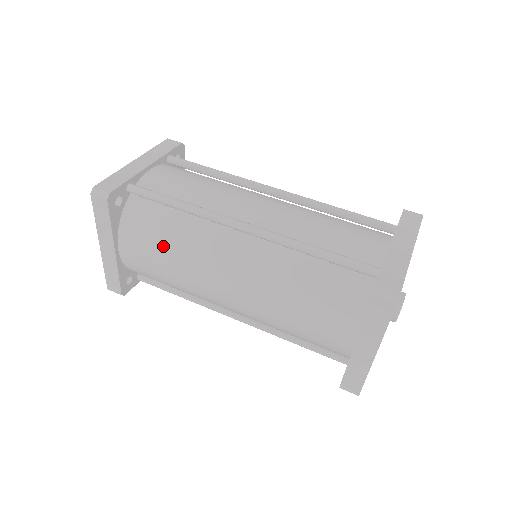
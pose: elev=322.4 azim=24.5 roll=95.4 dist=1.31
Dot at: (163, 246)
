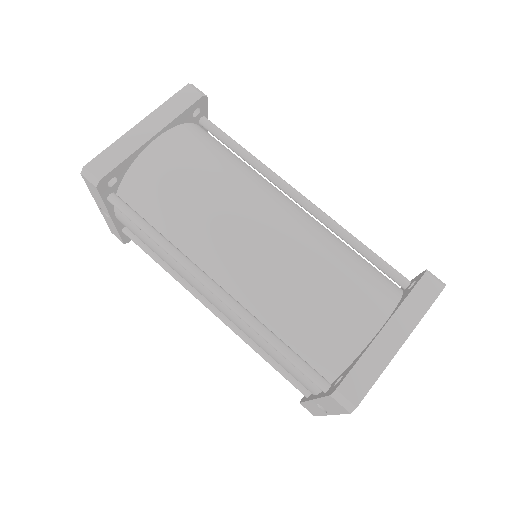
Dot at: (216, 162)
